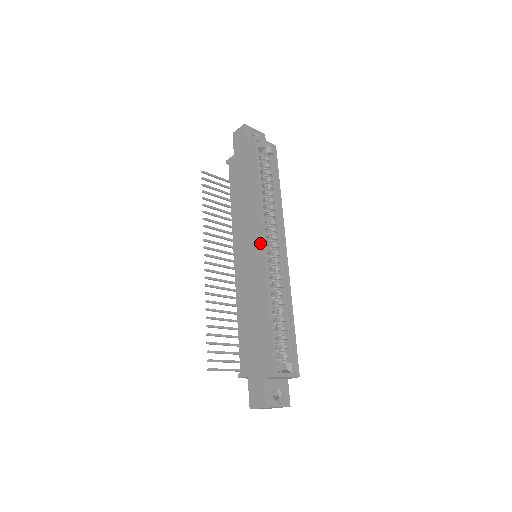
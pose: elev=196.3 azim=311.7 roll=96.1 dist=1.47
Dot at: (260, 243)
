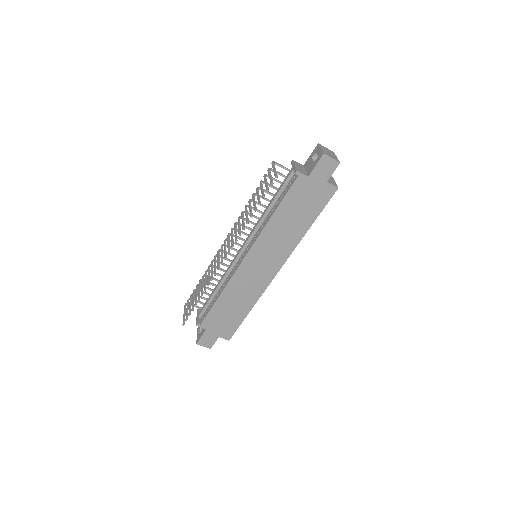
Dot at: (275, 270)
